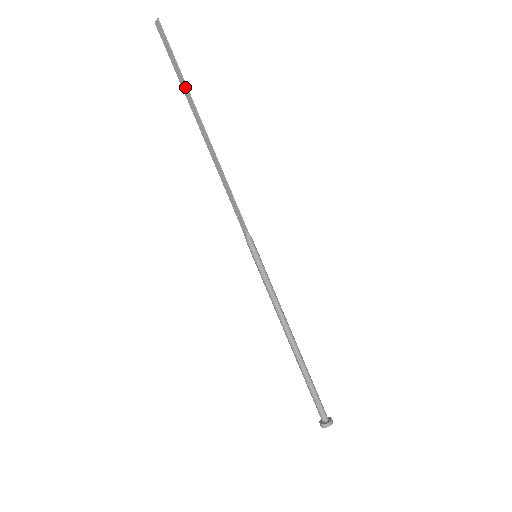
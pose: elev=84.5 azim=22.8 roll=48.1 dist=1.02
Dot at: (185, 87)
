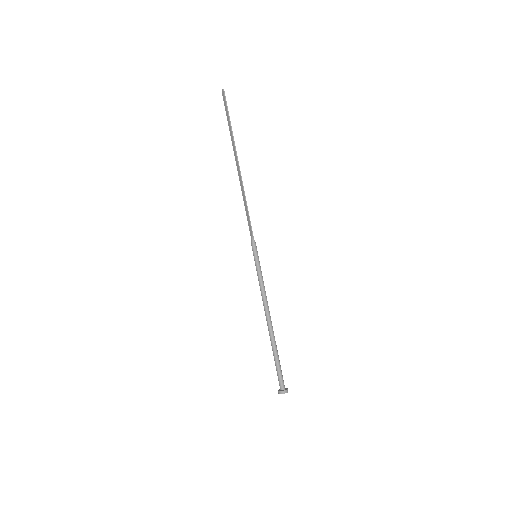
Dot at: (232, 134)
